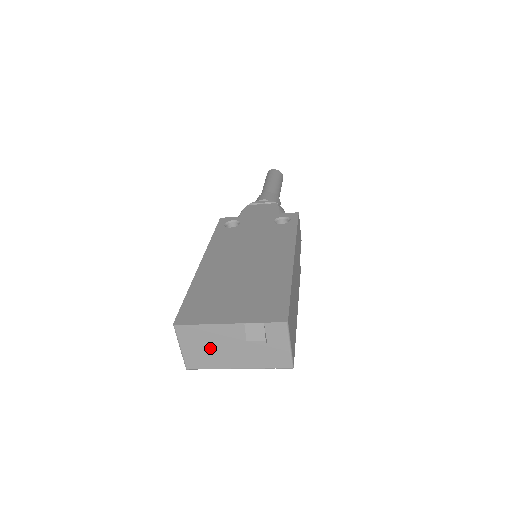
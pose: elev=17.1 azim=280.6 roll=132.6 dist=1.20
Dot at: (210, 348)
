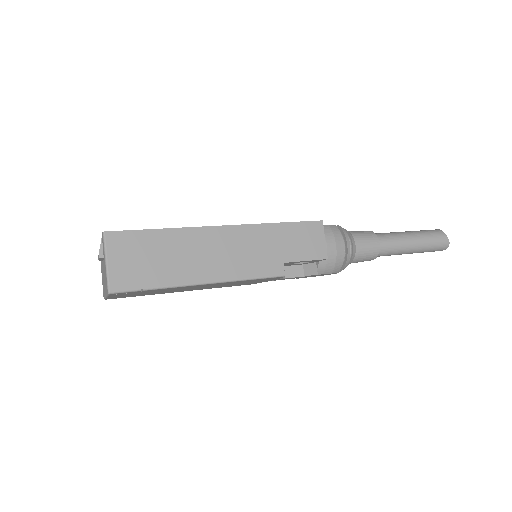
Dot at: occluded
